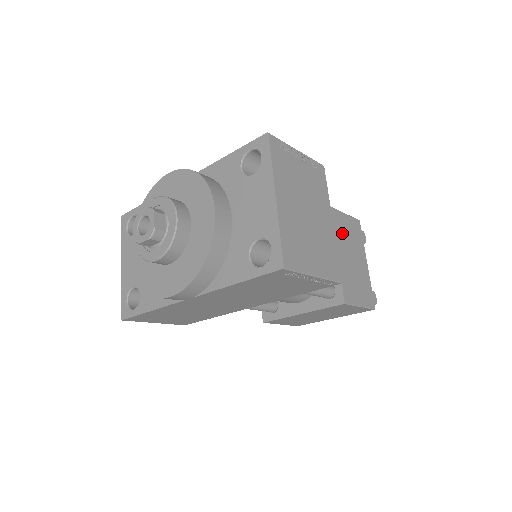
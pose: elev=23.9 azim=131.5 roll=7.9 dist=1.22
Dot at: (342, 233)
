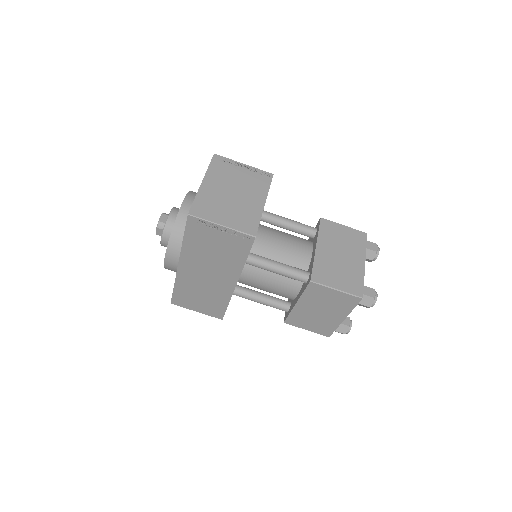
Dot at: (332, 237)
